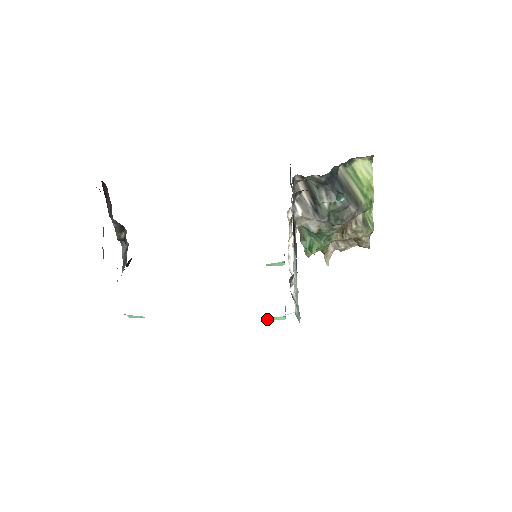
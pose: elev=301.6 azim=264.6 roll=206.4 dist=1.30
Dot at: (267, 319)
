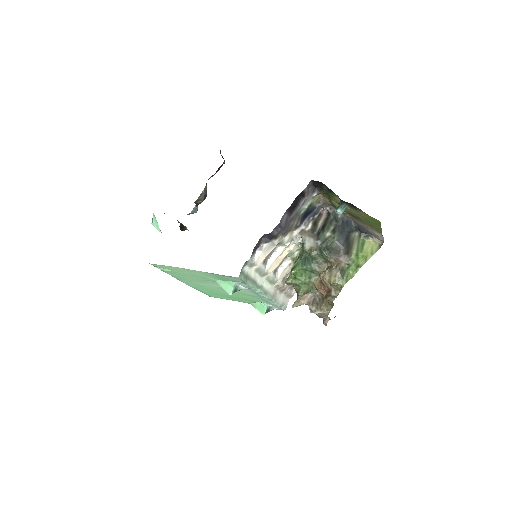
Dot at: (221, 284)
